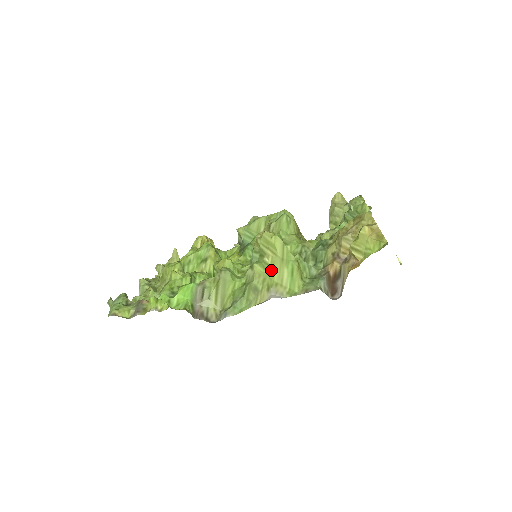
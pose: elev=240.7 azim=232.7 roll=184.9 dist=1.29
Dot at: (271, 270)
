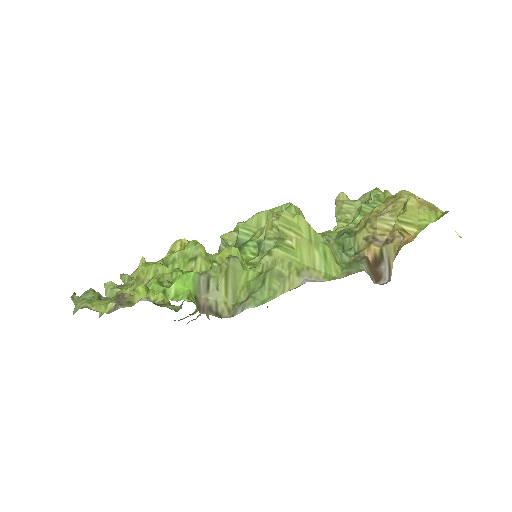
Dot at: (298, 253)
